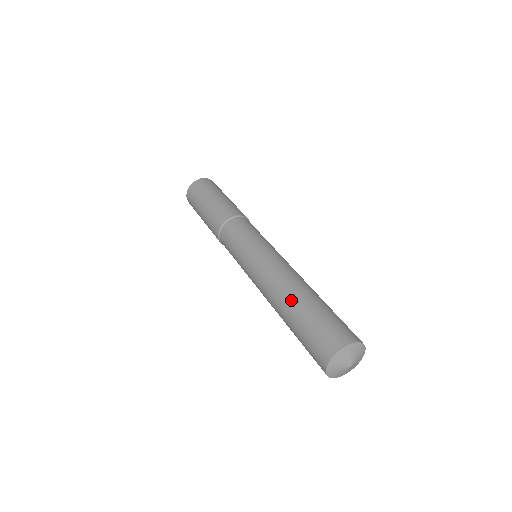
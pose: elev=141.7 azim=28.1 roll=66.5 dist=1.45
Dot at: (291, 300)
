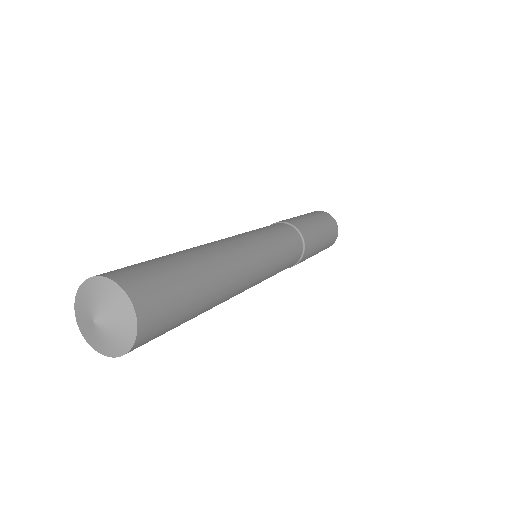
Dot at: occluded
